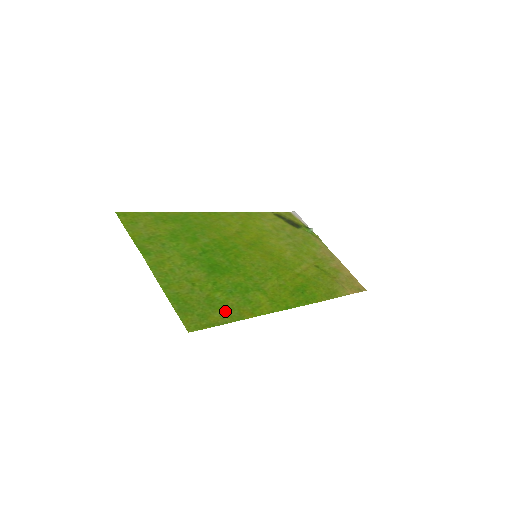
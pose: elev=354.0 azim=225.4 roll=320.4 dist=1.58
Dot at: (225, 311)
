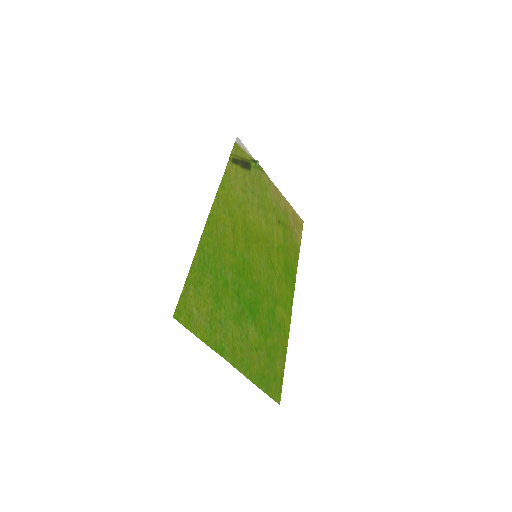
Dot at: (278, 355)
